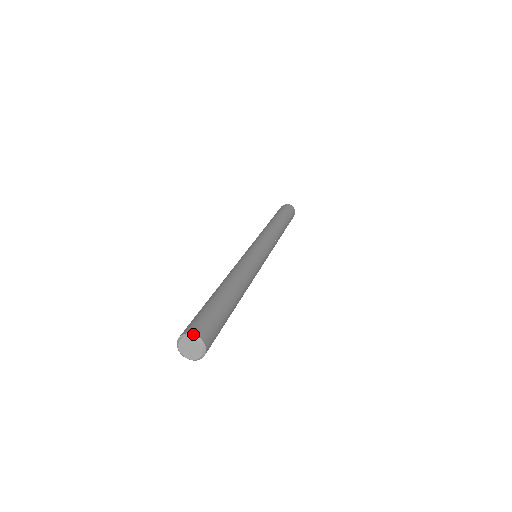
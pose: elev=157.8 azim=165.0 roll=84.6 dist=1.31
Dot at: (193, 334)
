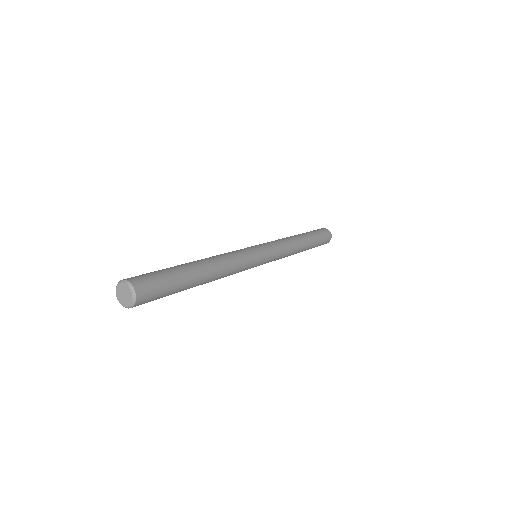
Dot at: (135, 290)
